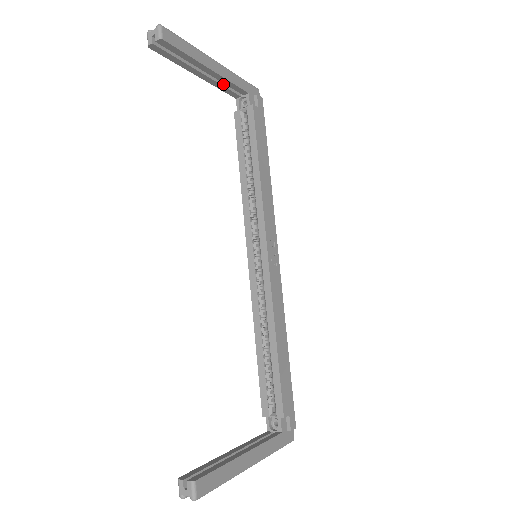
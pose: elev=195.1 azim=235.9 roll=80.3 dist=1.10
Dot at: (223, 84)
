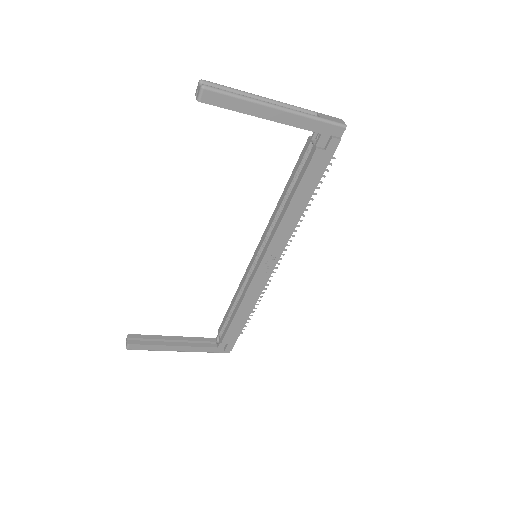
Dot at: occluded
